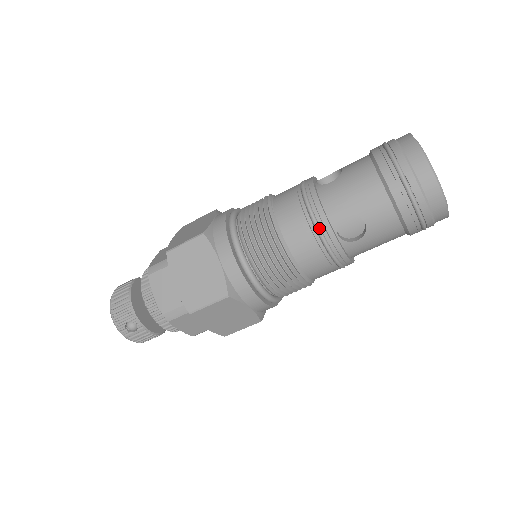
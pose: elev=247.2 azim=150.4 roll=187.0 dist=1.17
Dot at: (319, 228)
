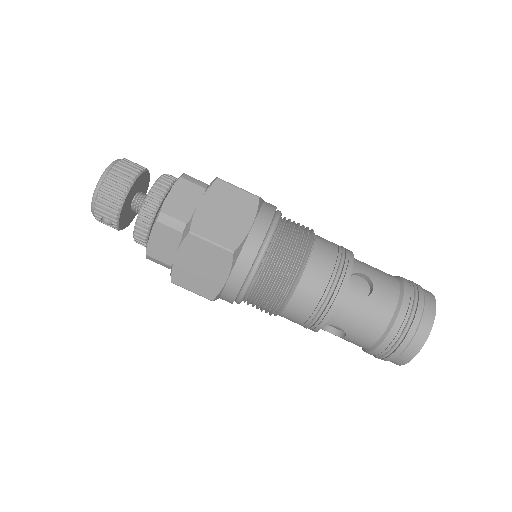
Dot at: (316, 321)
